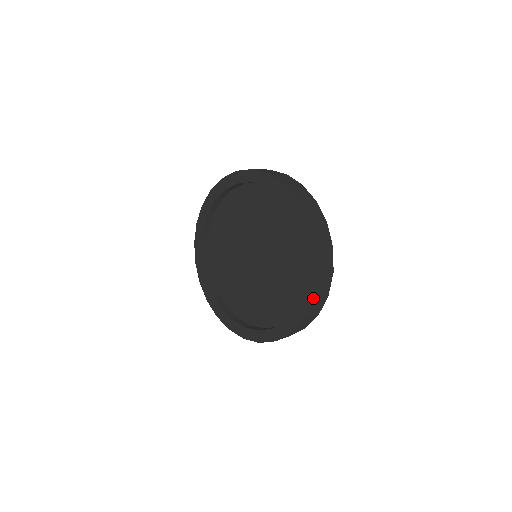
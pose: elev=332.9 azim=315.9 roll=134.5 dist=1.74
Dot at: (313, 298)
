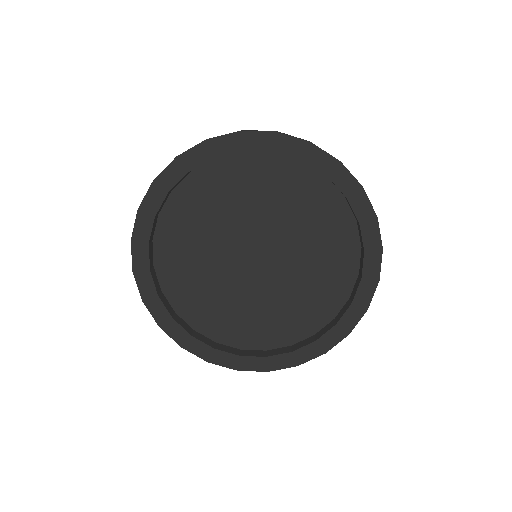
Dot at: (379, 279)
